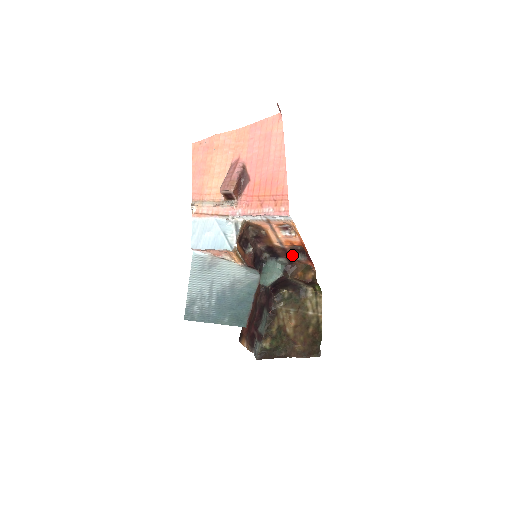
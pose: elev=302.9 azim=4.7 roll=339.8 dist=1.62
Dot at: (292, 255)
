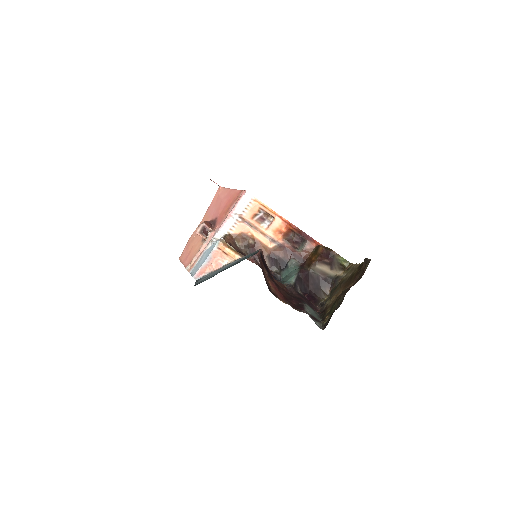
Dot at: (295, 250)
